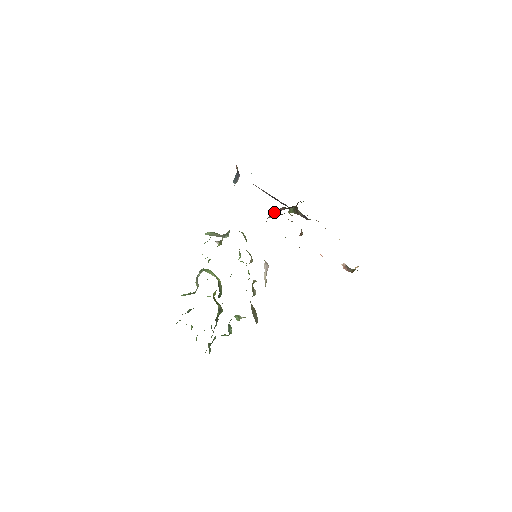
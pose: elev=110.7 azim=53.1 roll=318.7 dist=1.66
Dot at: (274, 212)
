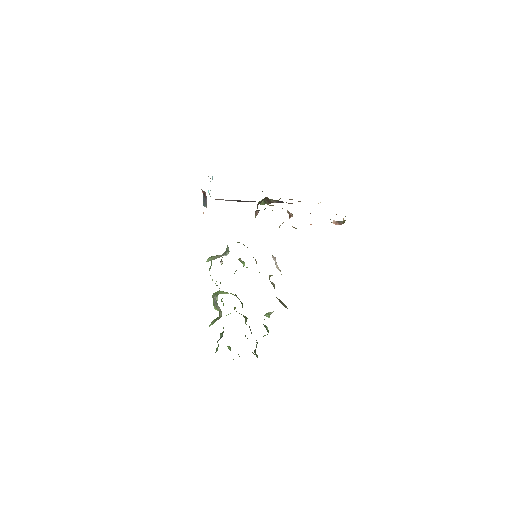
Dot at: (256, 211)
